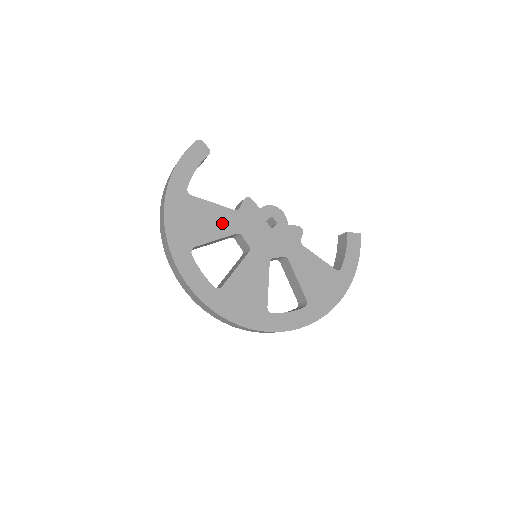
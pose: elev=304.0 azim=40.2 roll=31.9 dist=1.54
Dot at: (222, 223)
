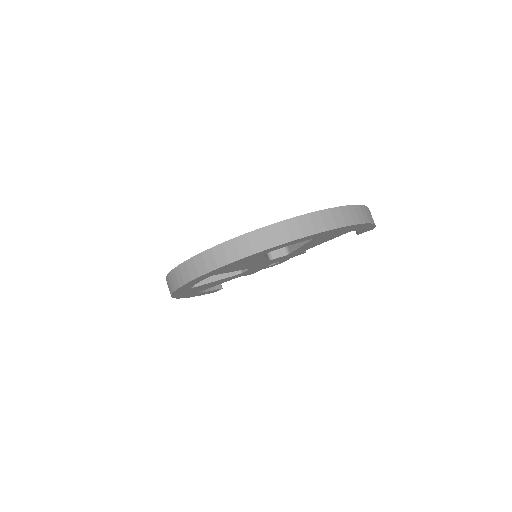
Dot at: occluded
